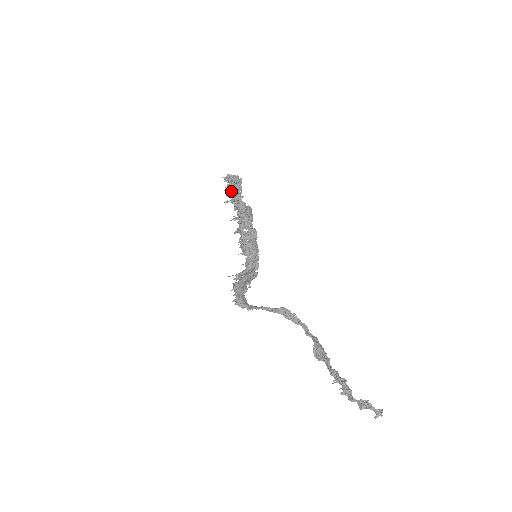
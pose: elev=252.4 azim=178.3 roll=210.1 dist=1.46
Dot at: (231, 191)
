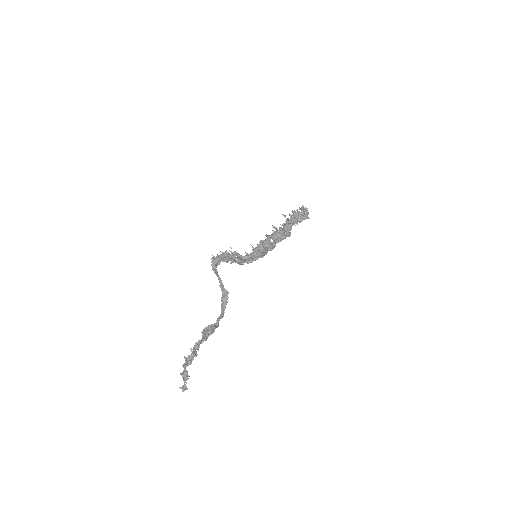
Dot at: (295, 215)
